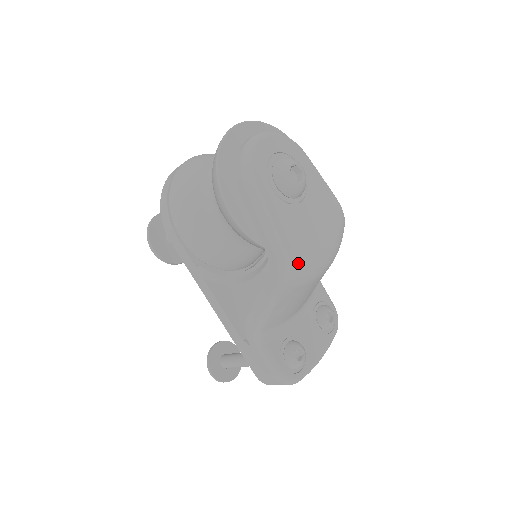
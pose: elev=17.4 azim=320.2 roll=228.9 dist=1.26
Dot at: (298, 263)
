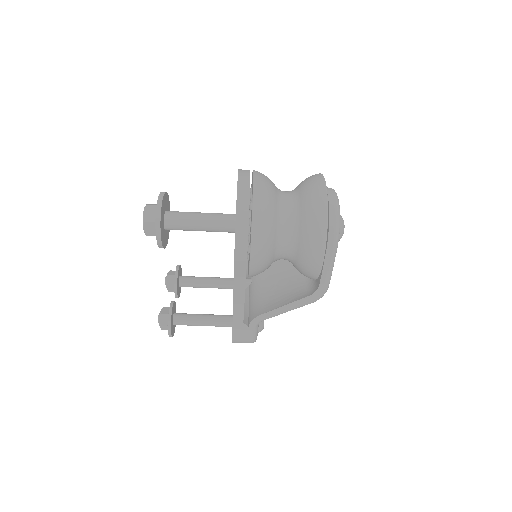
Dot at: occluded
